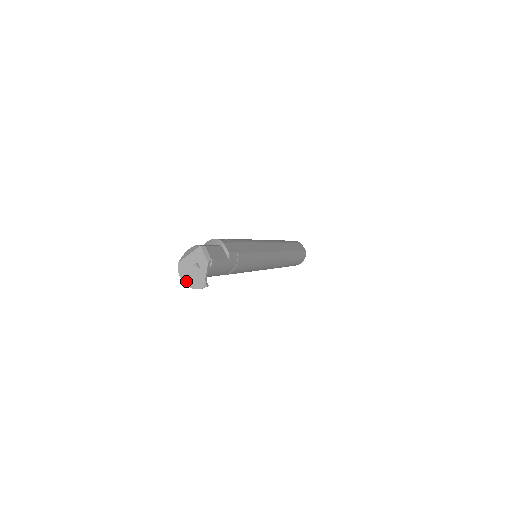
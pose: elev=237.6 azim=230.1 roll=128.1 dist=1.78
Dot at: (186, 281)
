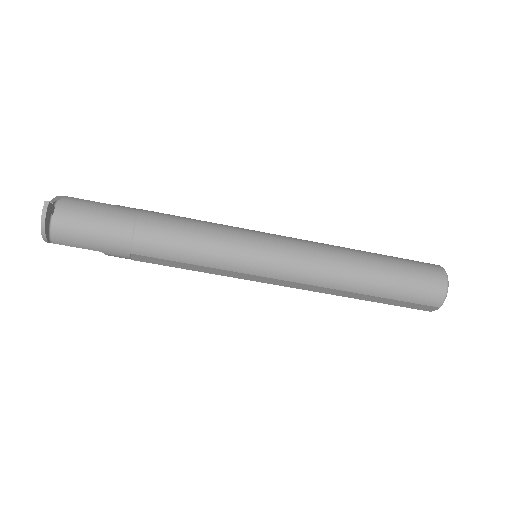
Dot at: (43, 232)
